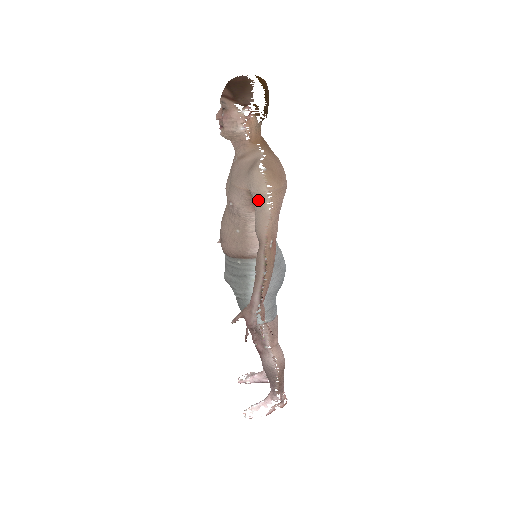
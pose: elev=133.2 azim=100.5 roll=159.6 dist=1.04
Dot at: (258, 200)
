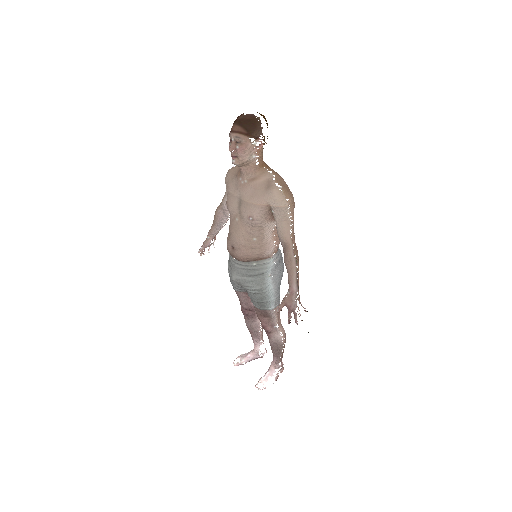
Dot at: (280, 212)
